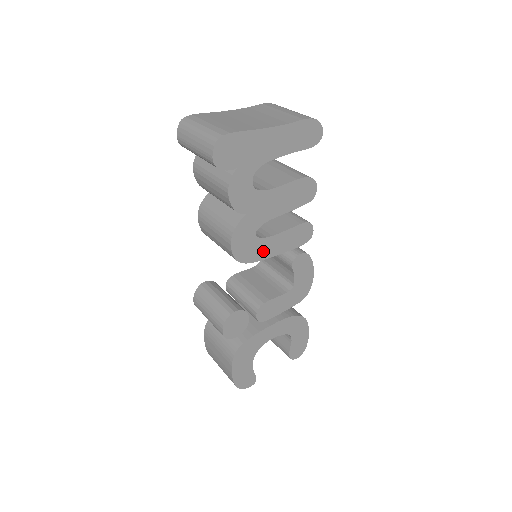
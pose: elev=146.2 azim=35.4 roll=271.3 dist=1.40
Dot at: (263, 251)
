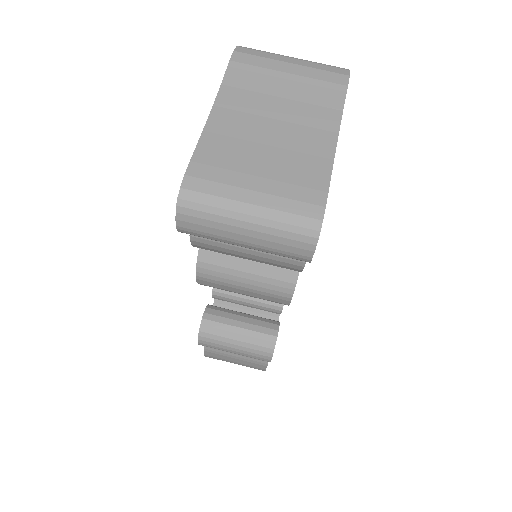
Dot at: occluded
